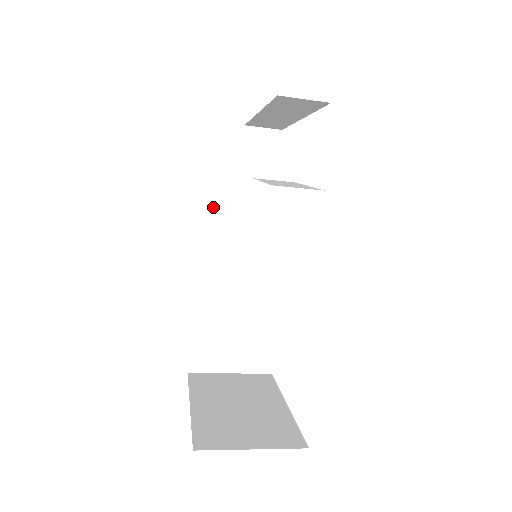
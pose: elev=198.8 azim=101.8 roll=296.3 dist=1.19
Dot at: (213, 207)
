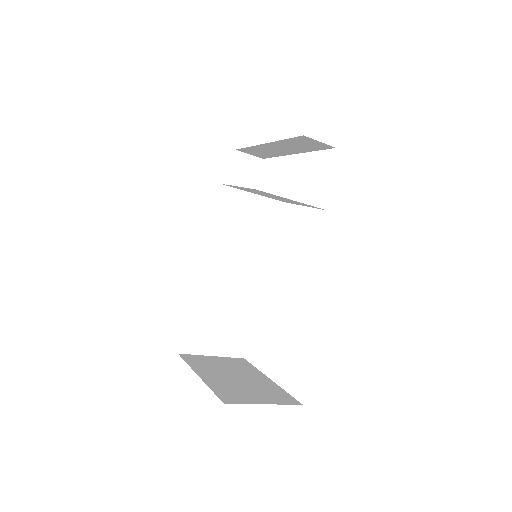
Dot at: (222, 212)
